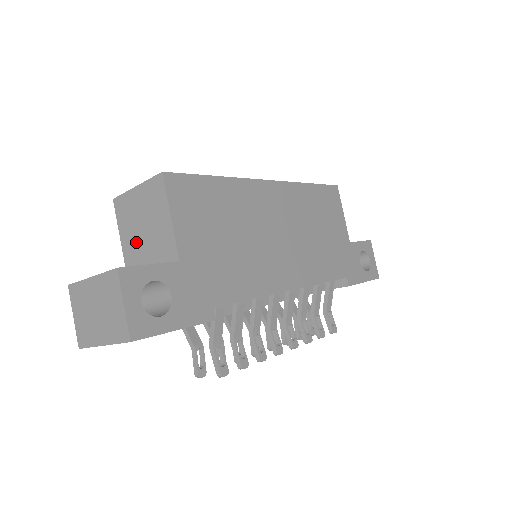
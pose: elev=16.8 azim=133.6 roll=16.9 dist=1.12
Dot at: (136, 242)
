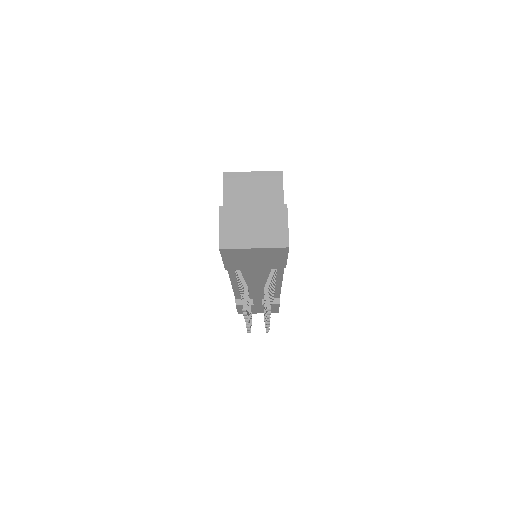
Dot at: (242, 204)
